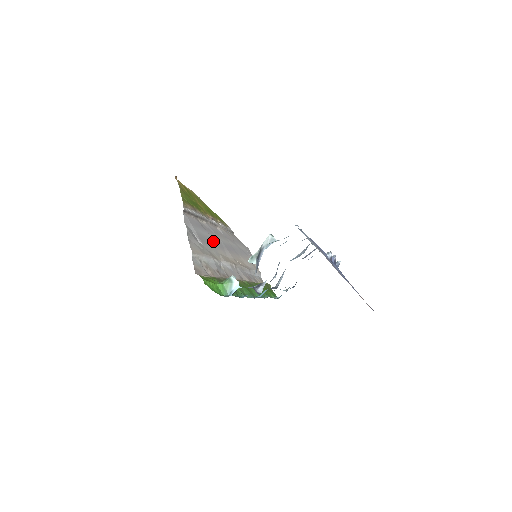
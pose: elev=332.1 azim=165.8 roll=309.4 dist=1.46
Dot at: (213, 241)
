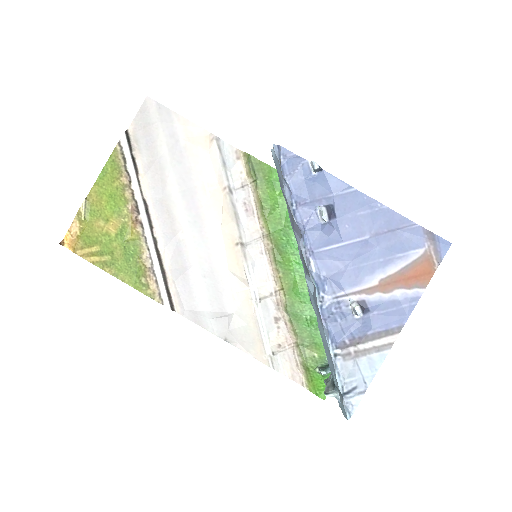
Dot at: (205, 266)
